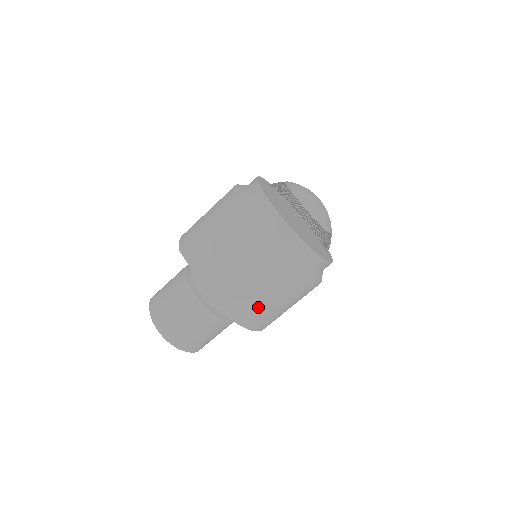
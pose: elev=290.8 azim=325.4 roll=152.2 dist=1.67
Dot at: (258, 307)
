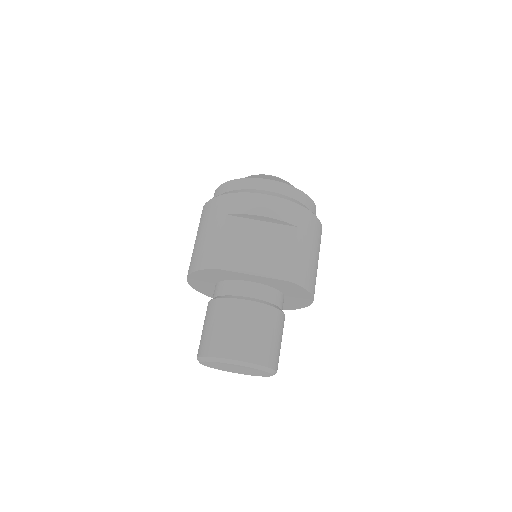
Dot at: (310, 264)
